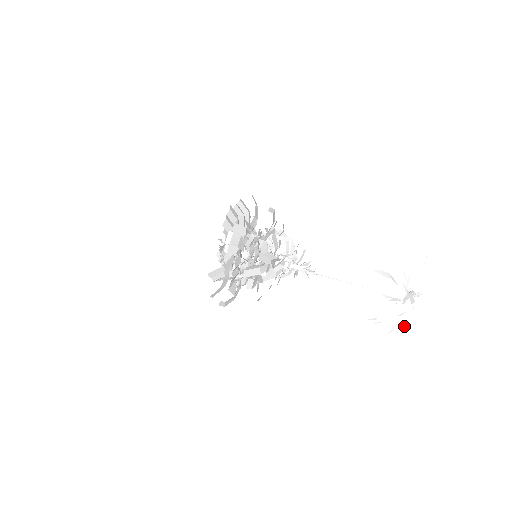
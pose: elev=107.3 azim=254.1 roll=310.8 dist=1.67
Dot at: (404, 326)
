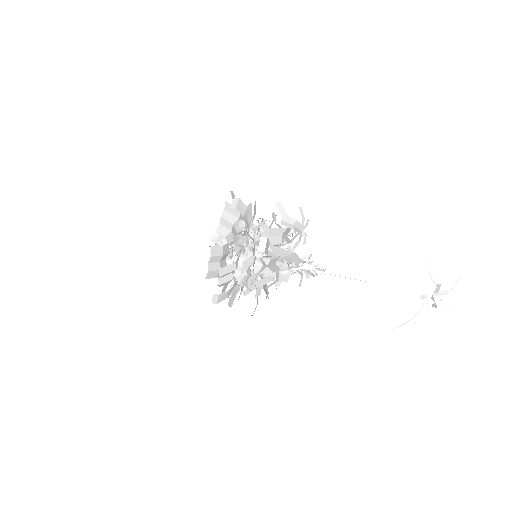
Dot at: occluded
